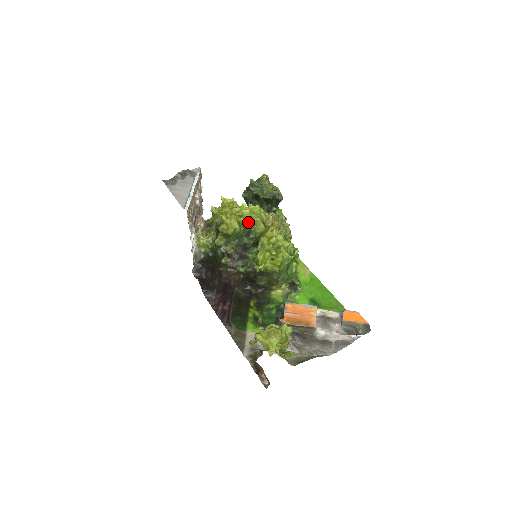
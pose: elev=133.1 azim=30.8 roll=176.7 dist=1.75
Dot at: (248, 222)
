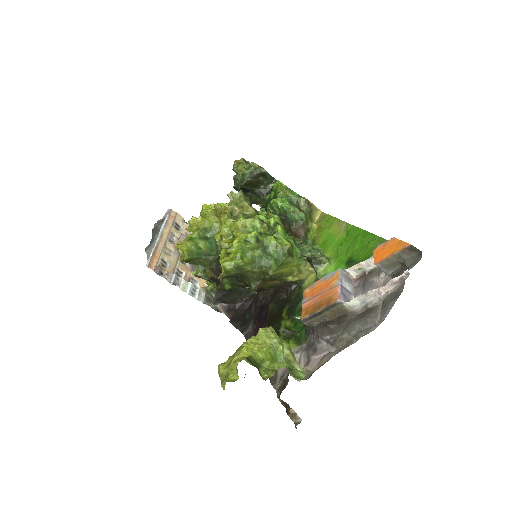
Dot at: (207, 230)
